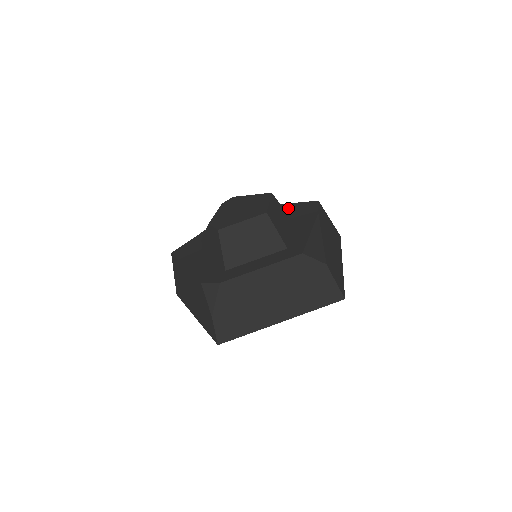
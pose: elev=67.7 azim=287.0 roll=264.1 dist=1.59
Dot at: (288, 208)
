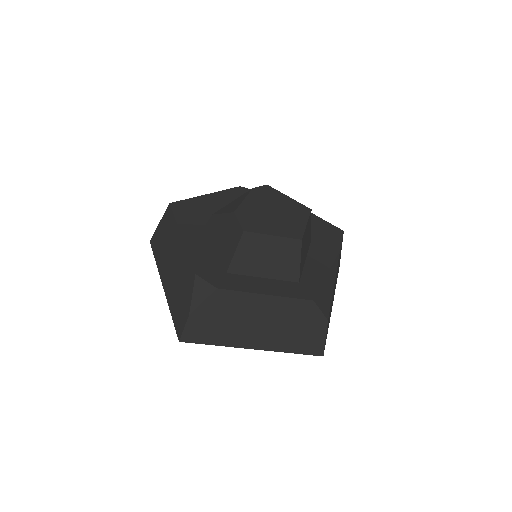
Dot at: (311, 220)
